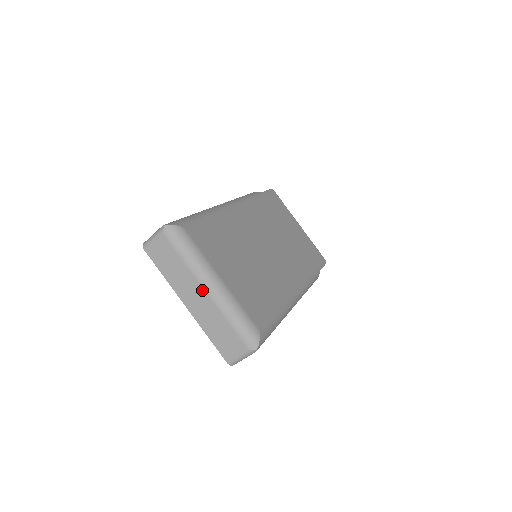
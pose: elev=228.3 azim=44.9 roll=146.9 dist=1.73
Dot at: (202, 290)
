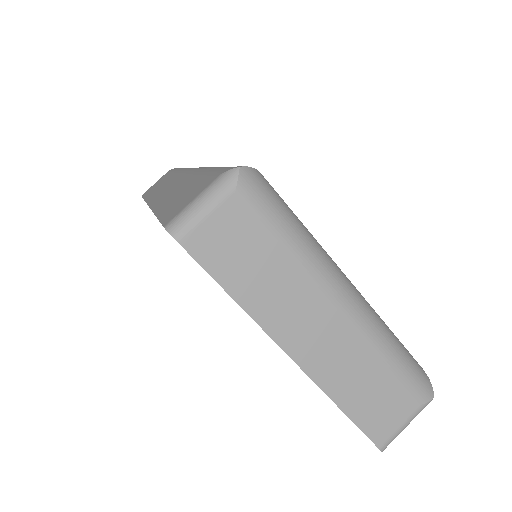
Dot at: (333, 308)
